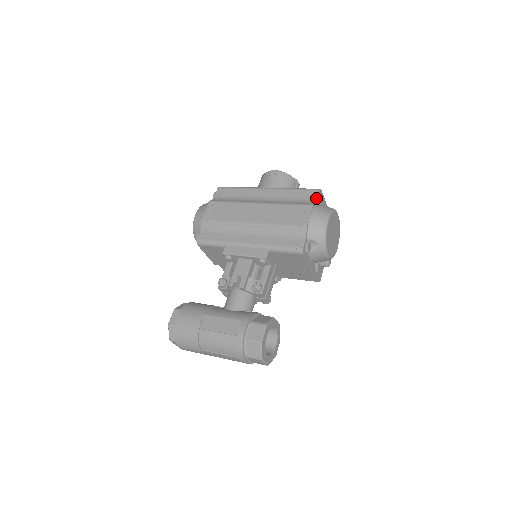
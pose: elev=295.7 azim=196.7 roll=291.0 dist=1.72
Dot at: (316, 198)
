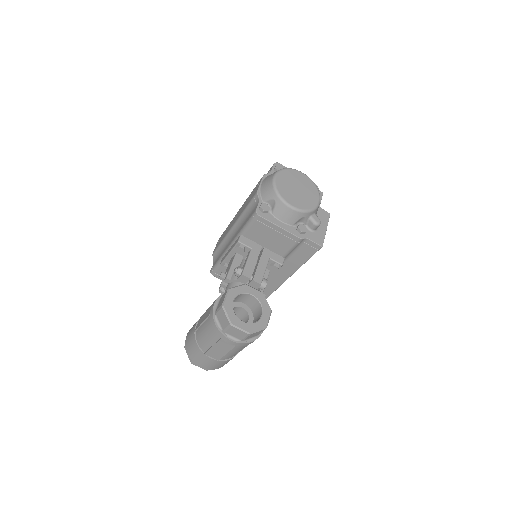
Dot at: (271, 170)
